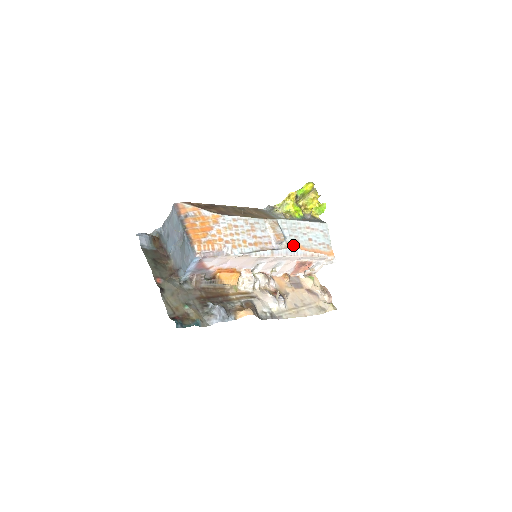
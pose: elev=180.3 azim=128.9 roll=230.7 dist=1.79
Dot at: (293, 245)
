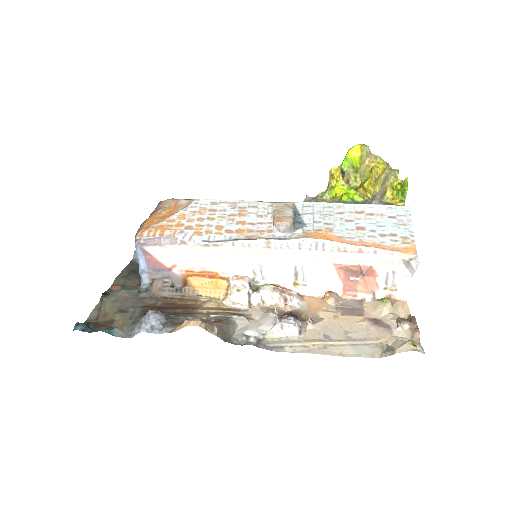
Dot at: (317, 235)
